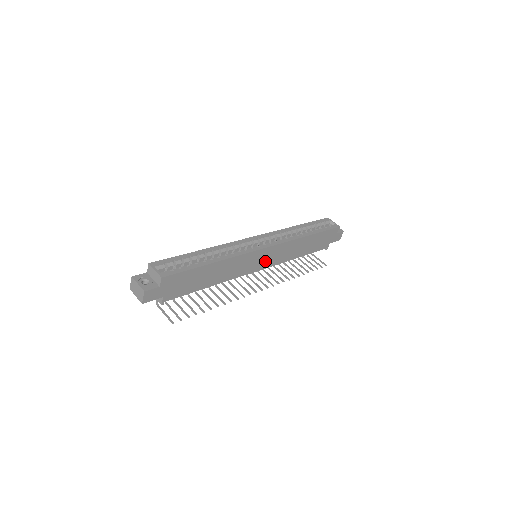
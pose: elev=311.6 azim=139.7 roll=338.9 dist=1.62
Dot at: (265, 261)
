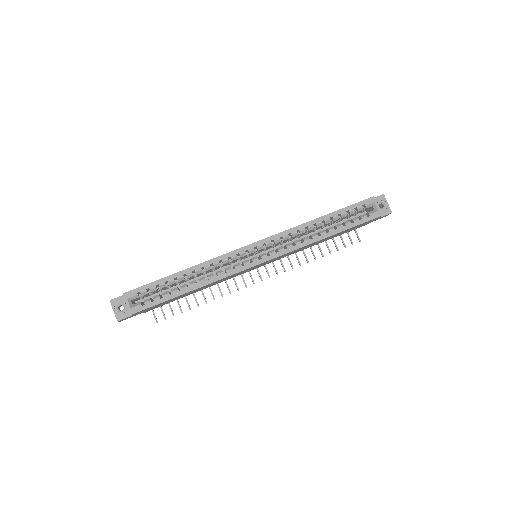
Dot at: (264, 264)
